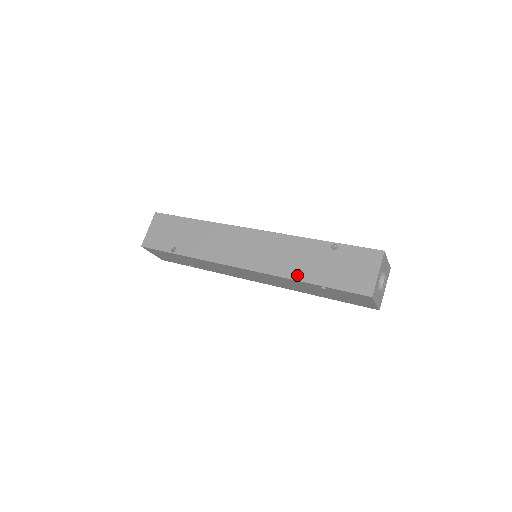
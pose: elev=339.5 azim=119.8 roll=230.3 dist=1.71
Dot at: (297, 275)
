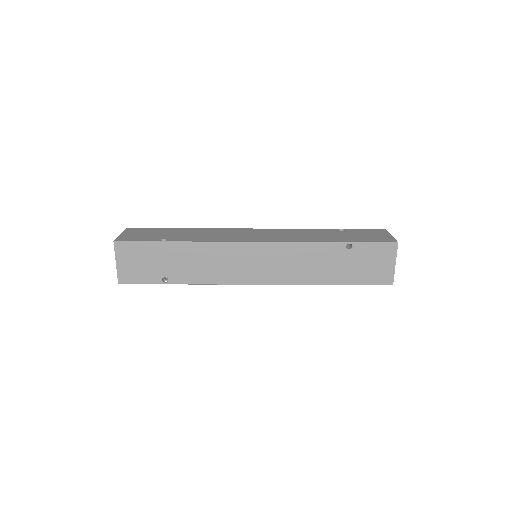
Dot at: (320, 240)
